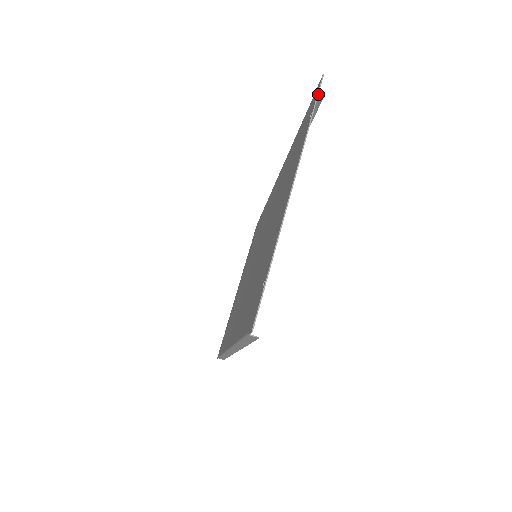
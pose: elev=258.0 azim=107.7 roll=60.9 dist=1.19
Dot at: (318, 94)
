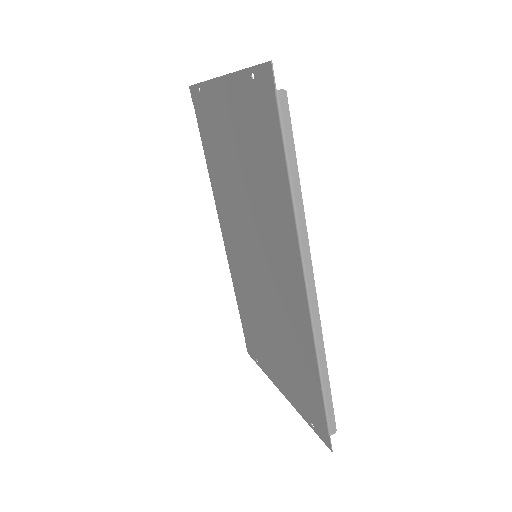
Dot at: (194, 84)
